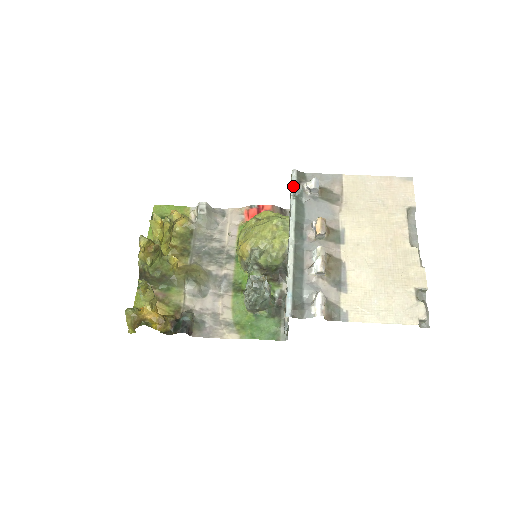
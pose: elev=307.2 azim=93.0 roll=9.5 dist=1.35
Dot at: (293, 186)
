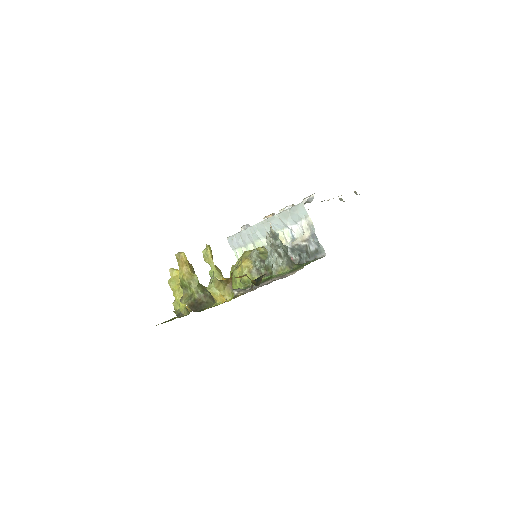
Dot at: (236, 233)
